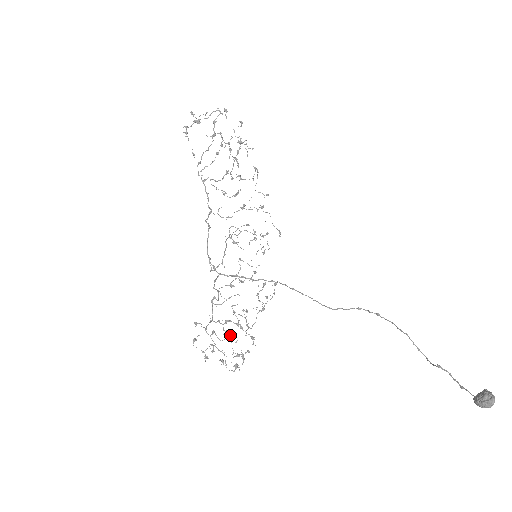
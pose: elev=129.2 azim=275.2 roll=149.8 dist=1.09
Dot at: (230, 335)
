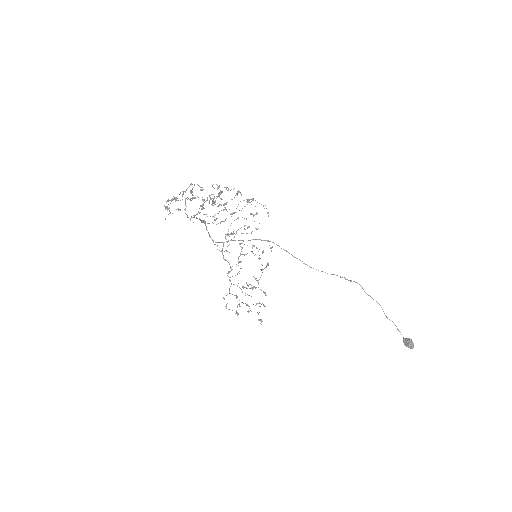
Dot at: (248, 295)
